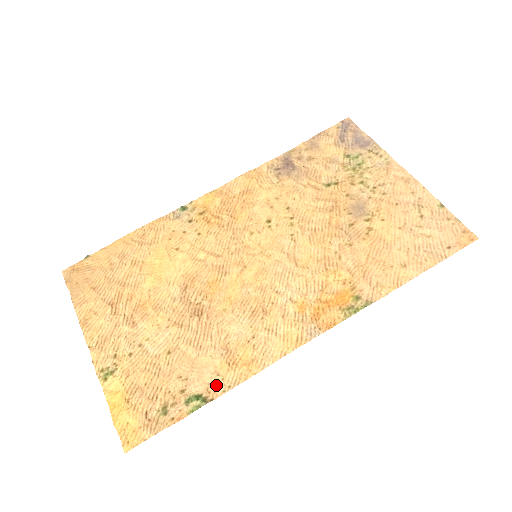
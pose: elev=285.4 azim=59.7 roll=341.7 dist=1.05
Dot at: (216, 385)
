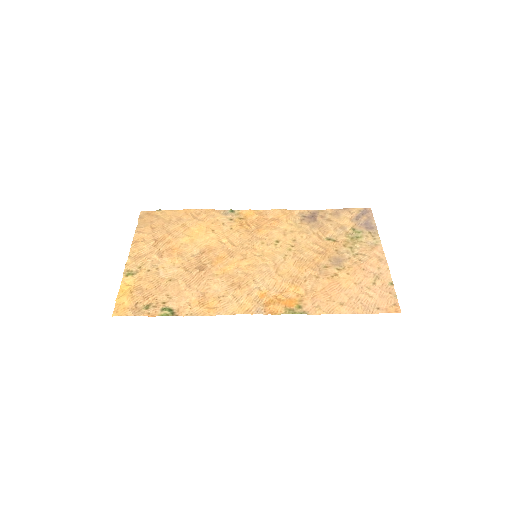
Dot at: (185, 309)
